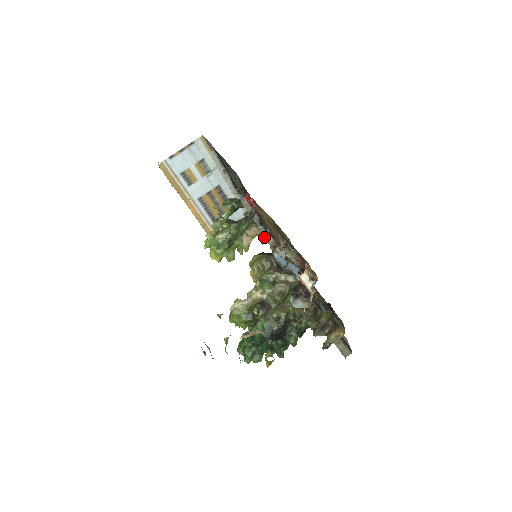
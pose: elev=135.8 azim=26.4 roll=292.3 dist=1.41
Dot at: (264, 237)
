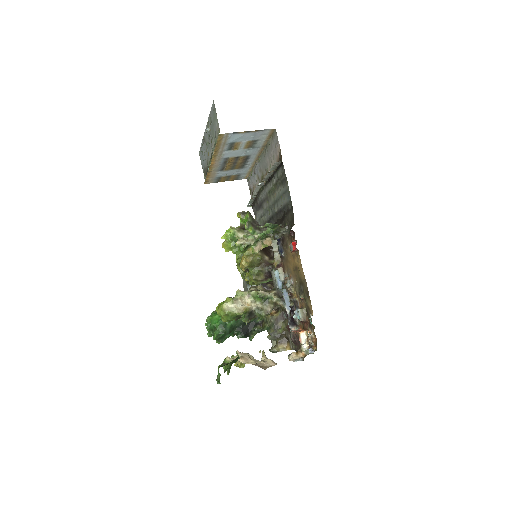
Dot at: (274, 251)
